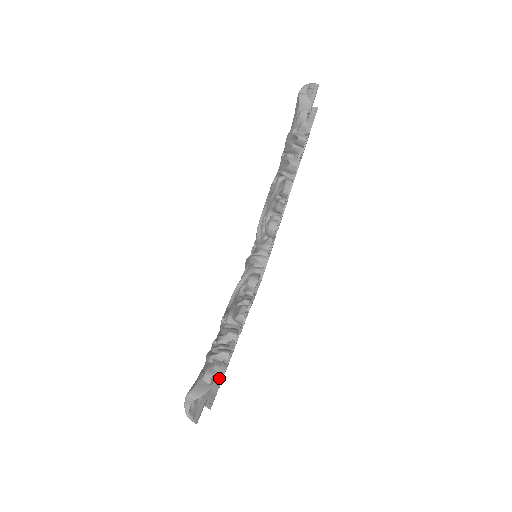
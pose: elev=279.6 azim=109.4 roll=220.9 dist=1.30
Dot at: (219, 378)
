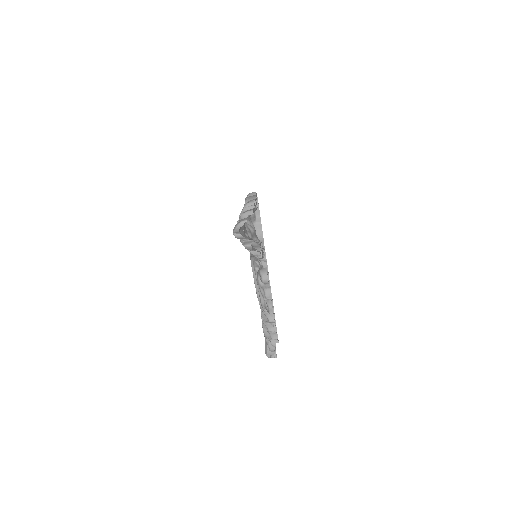
Dot at: occluded
